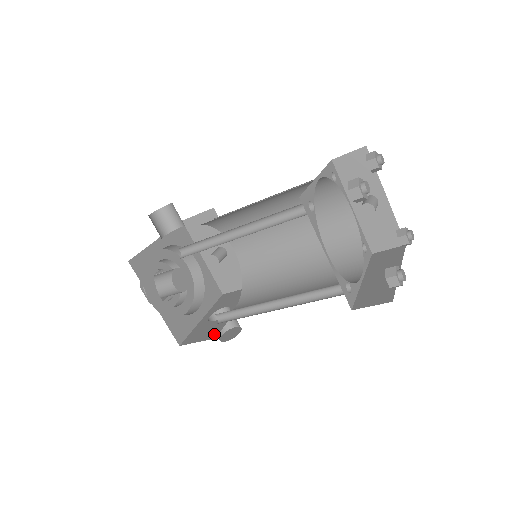
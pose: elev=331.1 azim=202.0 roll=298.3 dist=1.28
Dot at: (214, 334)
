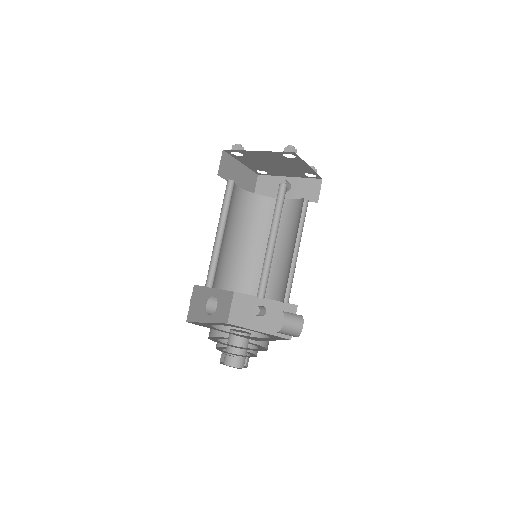
Dot at: occluded
